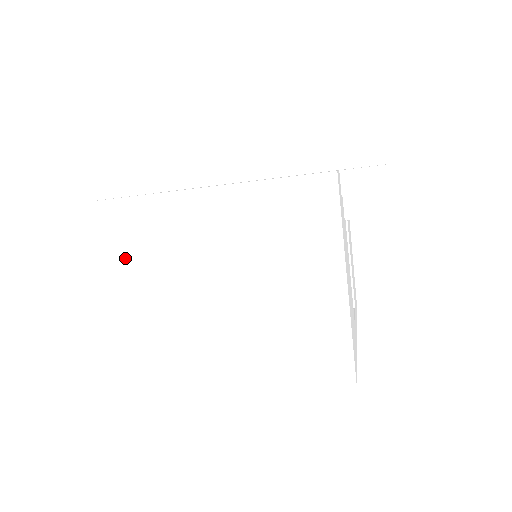
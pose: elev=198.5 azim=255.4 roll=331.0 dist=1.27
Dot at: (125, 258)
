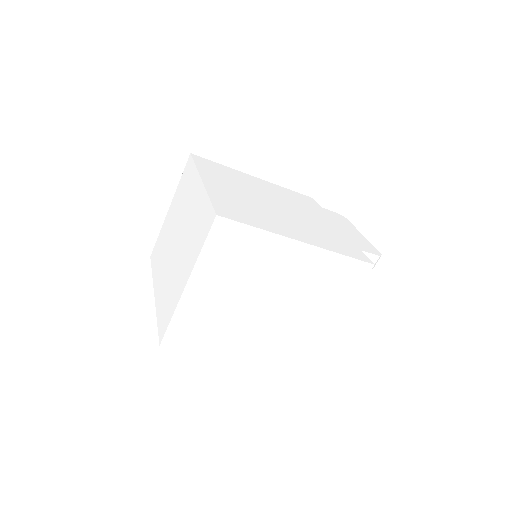
Dot at: (216, 263)
